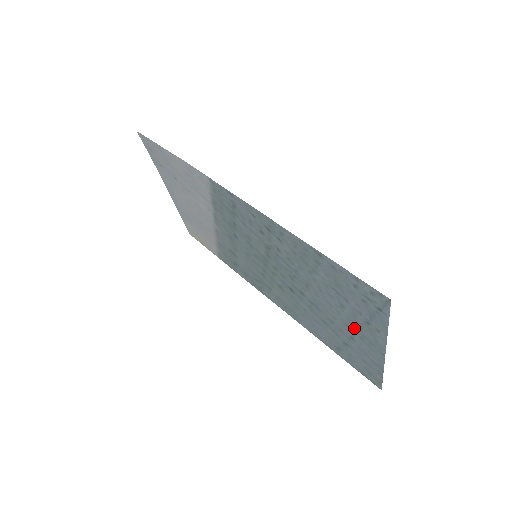
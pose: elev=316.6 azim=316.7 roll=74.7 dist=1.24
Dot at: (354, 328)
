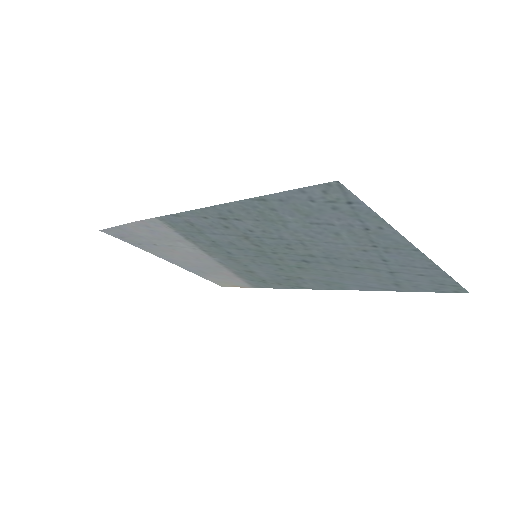
Dot at: (370, 247)
